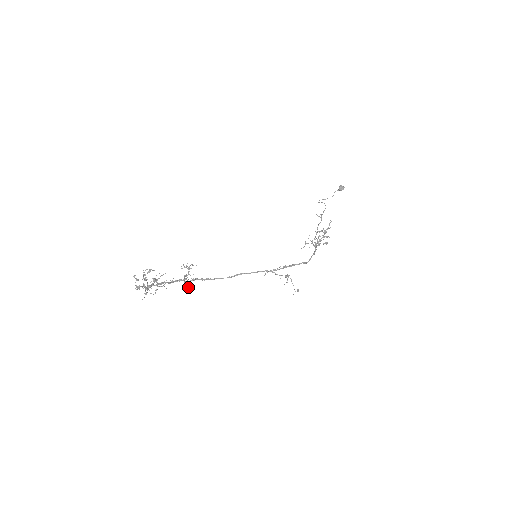
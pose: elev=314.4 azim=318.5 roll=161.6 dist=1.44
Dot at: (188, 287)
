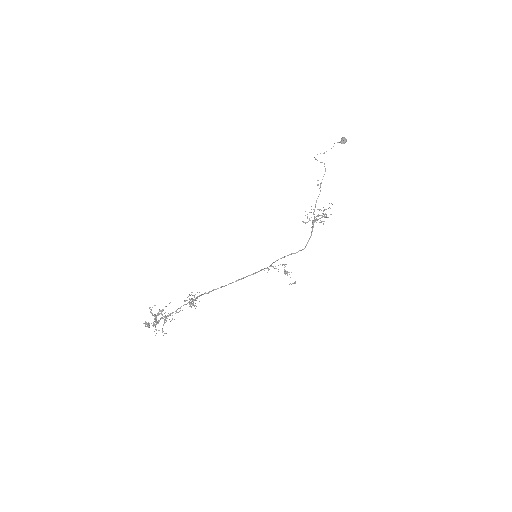
Dot at: (193, 305)
